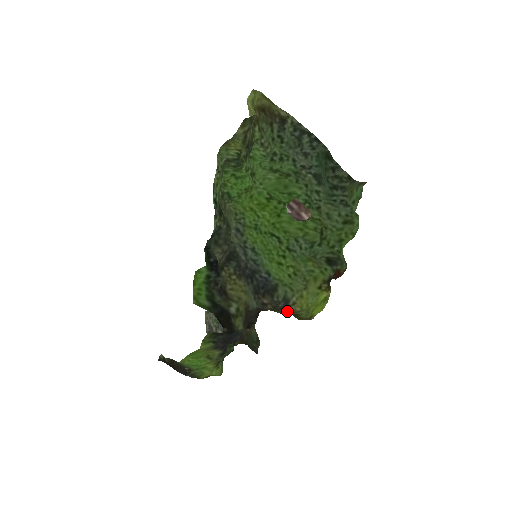
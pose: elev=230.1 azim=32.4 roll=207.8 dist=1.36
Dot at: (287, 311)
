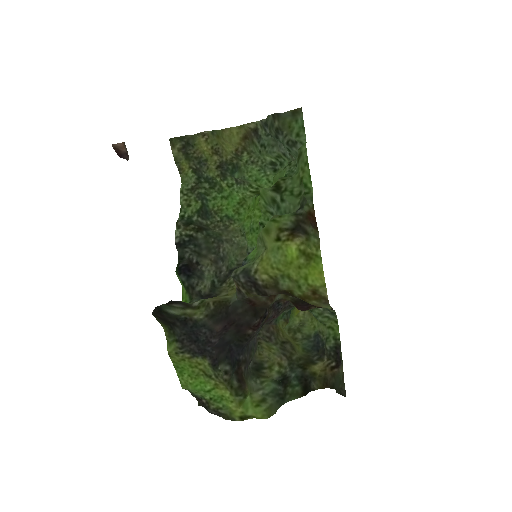
Dot at: (260, 287)
